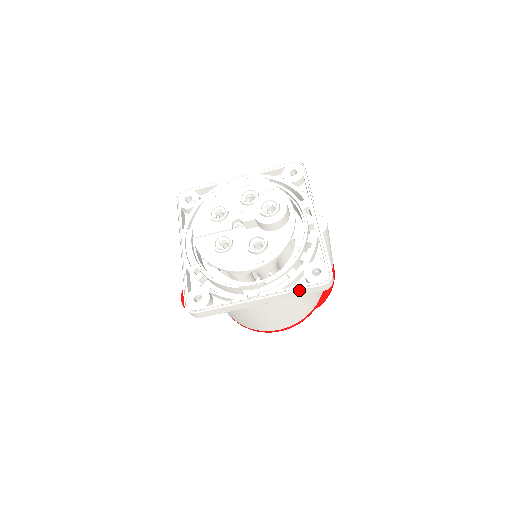
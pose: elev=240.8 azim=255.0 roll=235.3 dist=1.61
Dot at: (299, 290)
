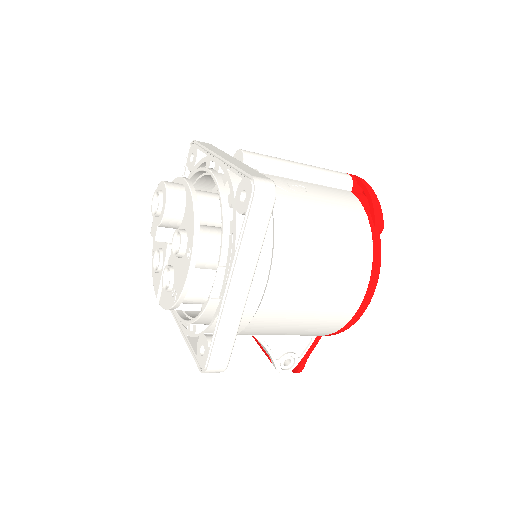
Dot at: (243, 232)
